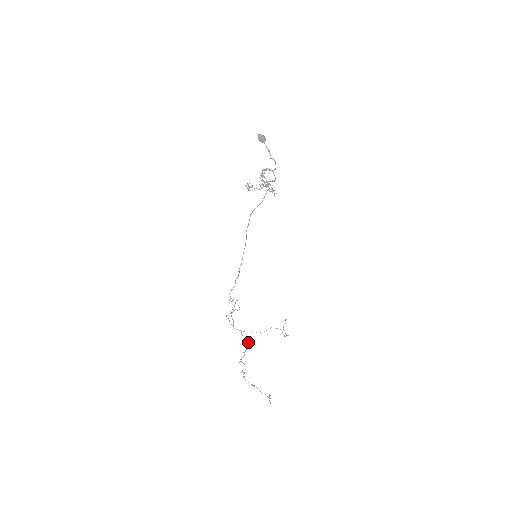
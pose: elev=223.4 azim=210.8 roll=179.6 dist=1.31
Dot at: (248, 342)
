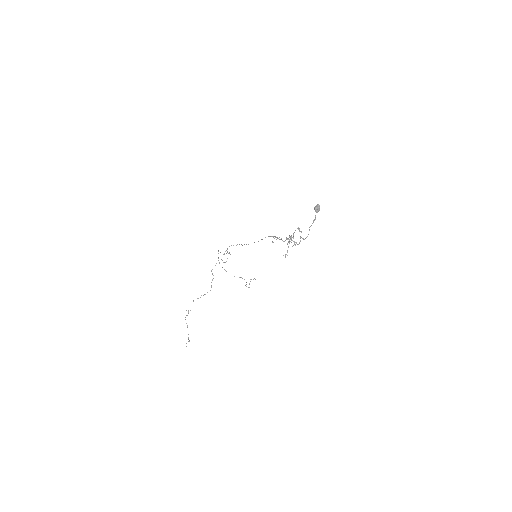
Dot at: occluded
